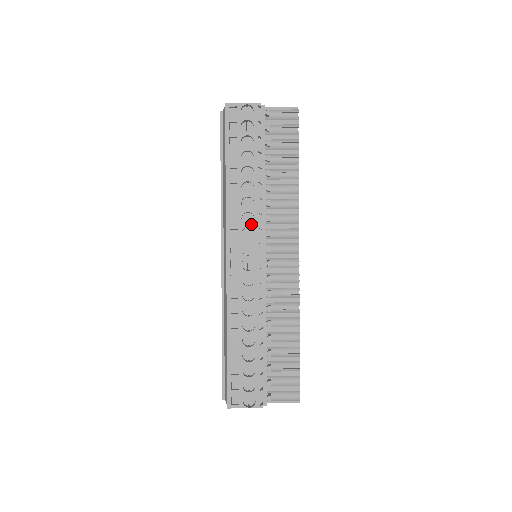
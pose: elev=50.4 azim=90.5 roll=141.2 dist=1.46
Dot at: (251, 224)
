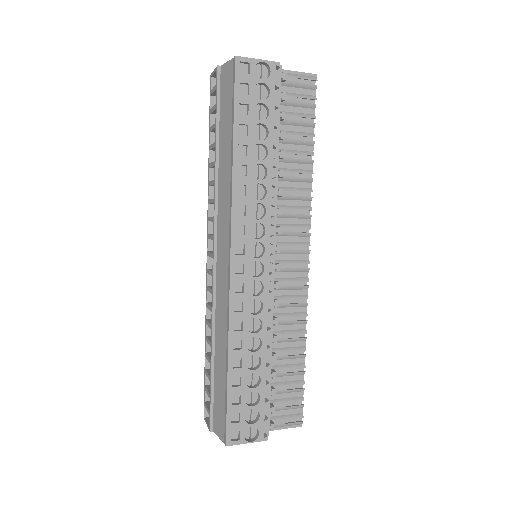
Dot at: (262, 218)
